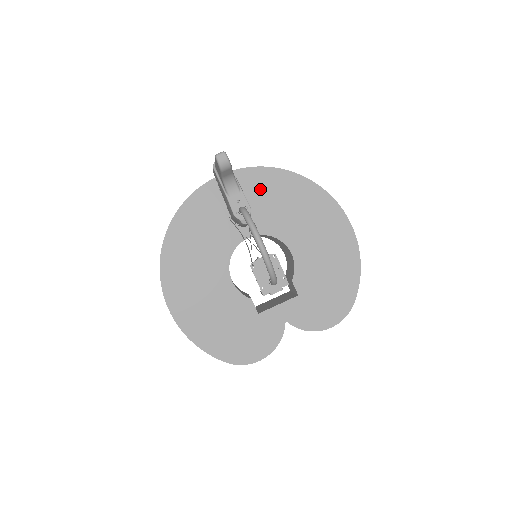
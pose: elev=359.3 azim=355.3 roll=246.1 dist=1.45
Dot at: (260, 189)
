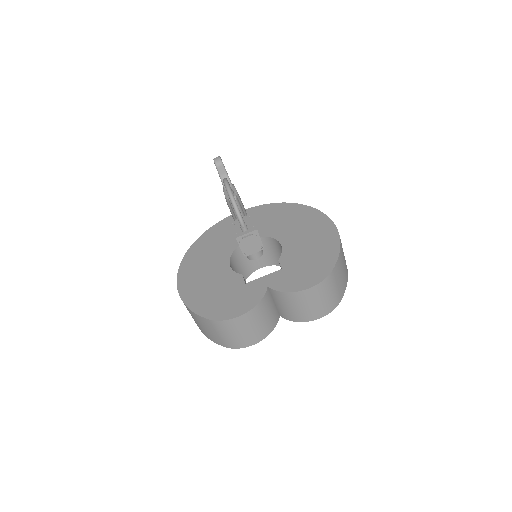
Dot at: (264, 214)
